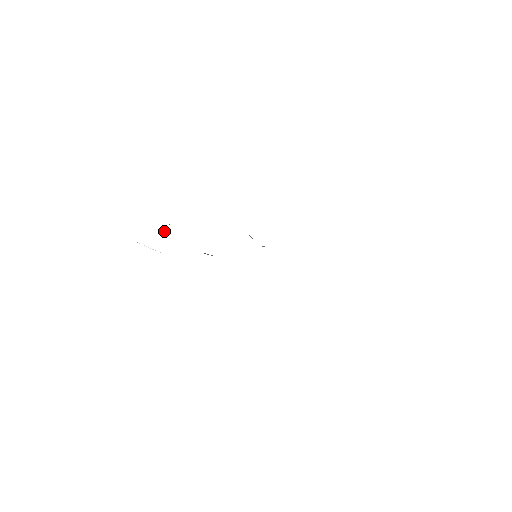
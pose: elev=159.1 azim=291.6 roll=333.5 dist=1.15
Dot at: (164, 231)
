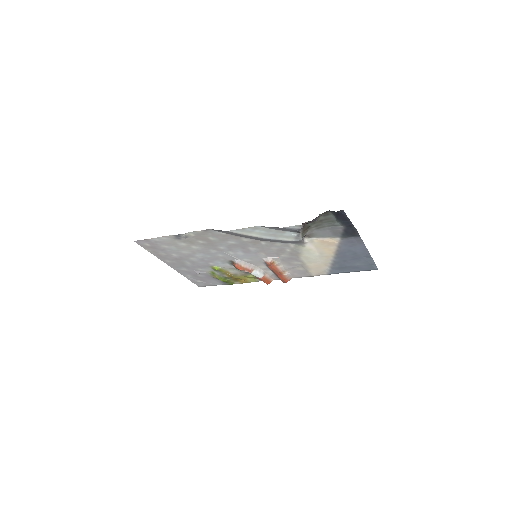
Dot at: (226, 273)
